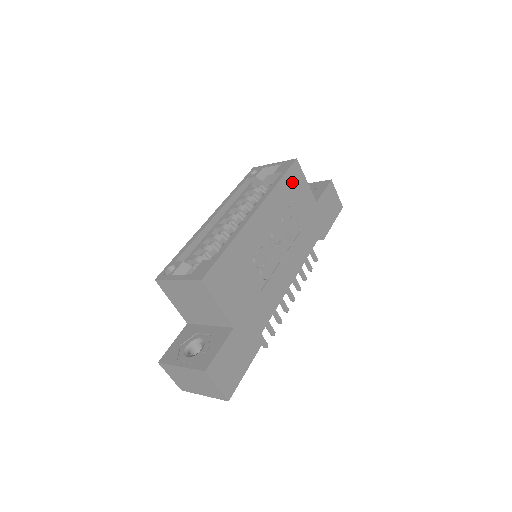
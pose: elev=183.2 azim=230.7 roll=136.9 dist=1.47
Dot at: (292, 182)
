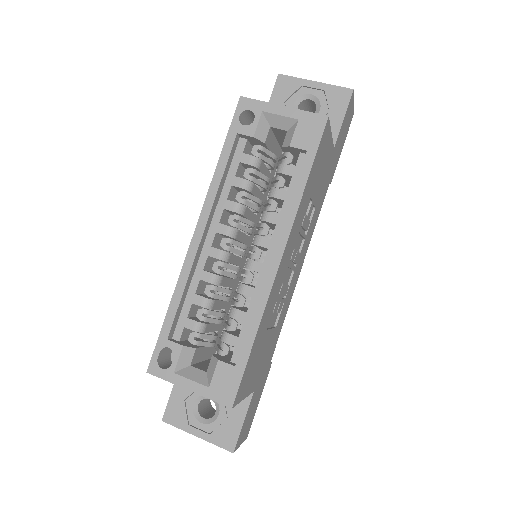
Dot at: (318, 161)
